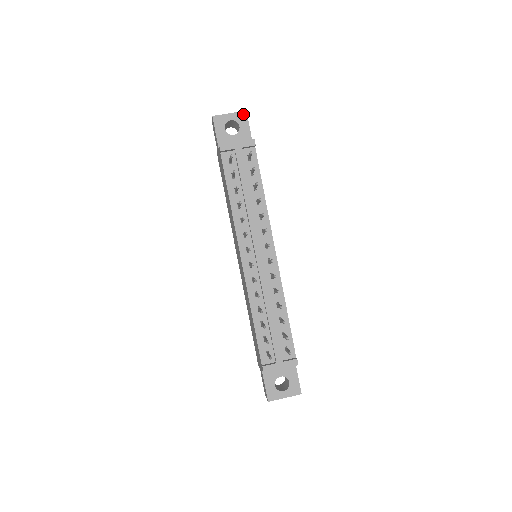
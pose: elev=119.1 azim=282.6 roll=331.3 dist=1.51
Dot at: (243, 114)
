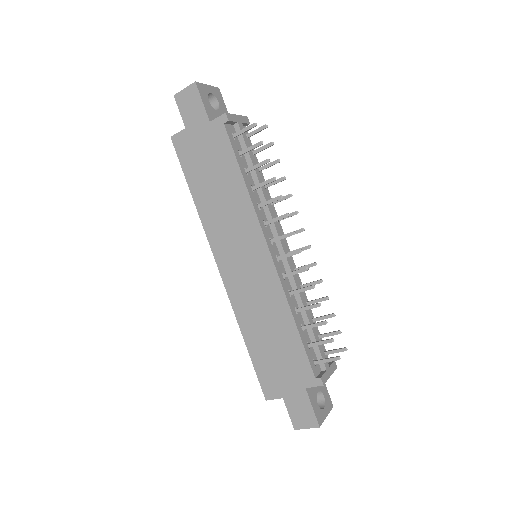
Dot at: (218, 90)
